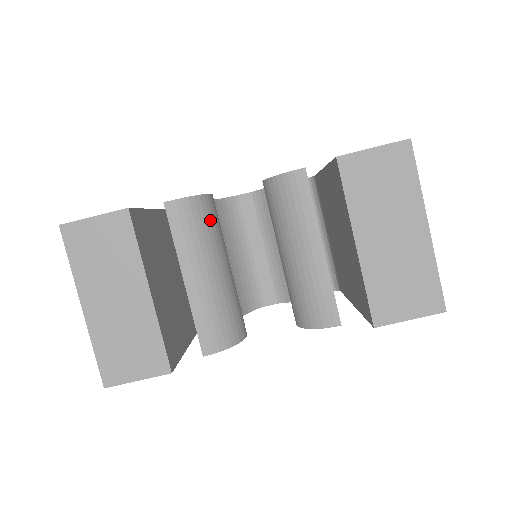
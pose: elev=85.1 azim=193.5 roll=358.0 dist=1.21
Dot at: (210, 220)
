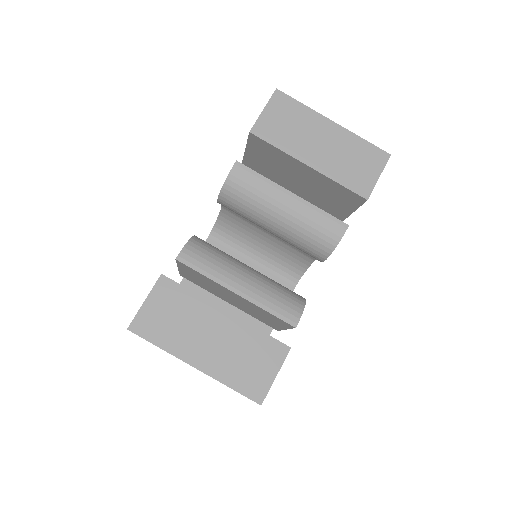
Dot at: (212, 248)
